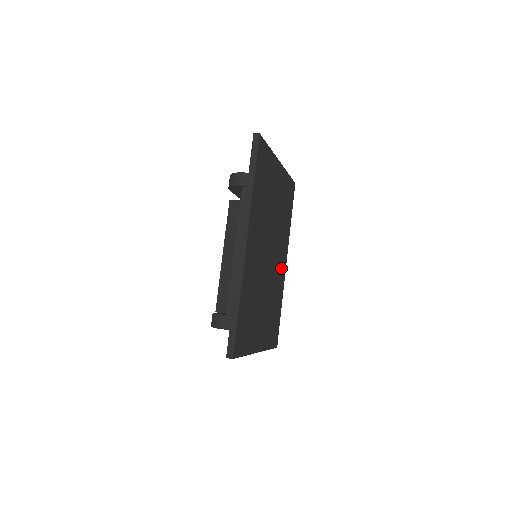
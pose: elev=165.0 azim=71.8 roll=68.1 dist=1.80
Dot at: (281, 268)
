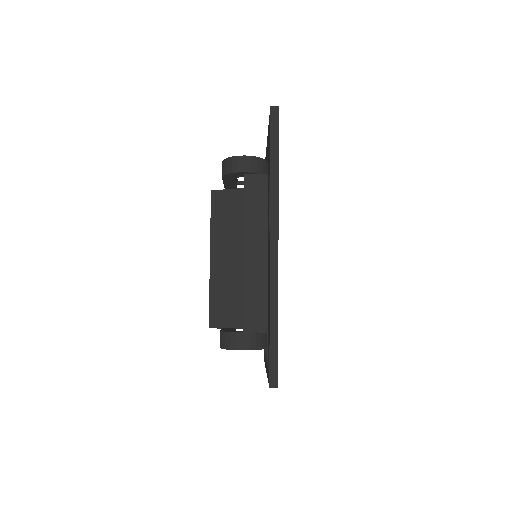
Dot at: occluded
